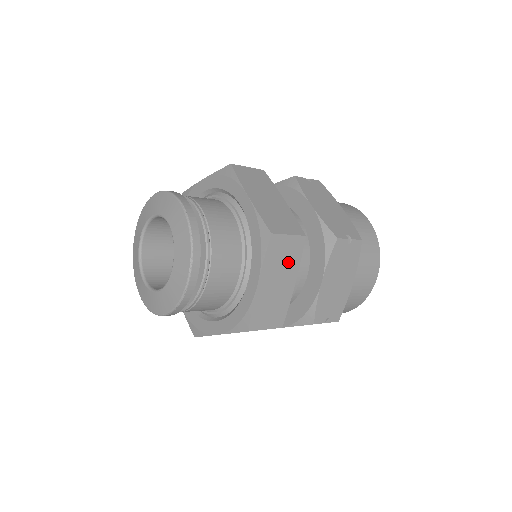
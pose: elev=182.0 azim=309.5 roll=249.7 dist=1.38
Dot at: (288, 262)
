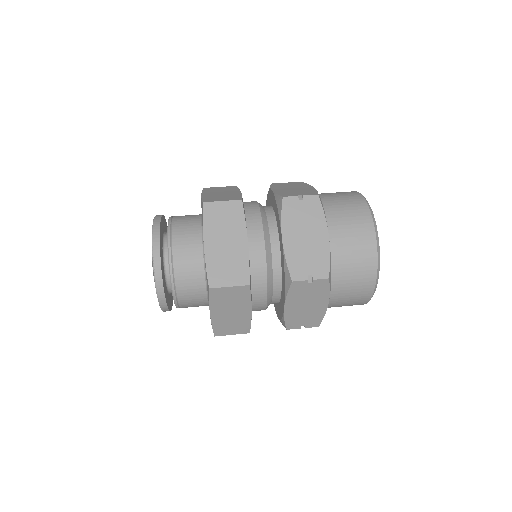
Dot at: (237, 301)
